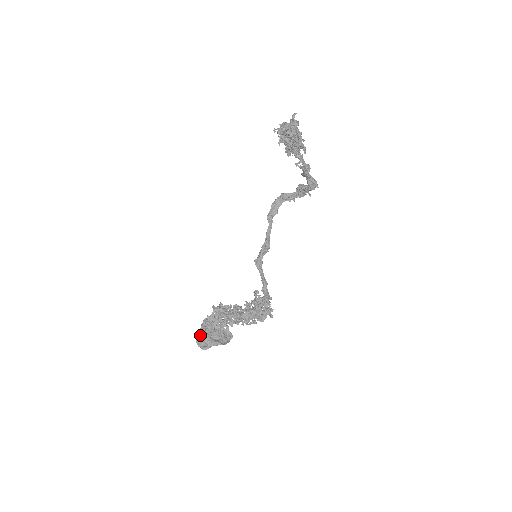
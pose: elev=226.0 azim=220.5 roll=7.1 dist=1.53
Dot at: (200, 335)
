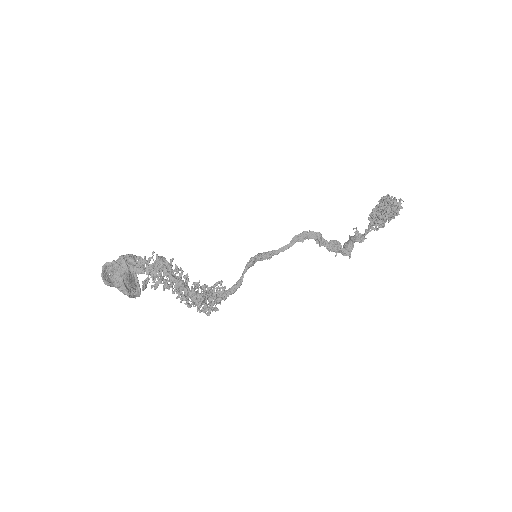
Dot at: (112, 265)
